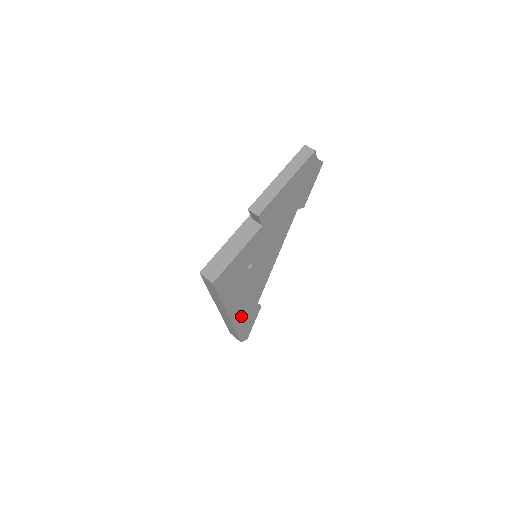
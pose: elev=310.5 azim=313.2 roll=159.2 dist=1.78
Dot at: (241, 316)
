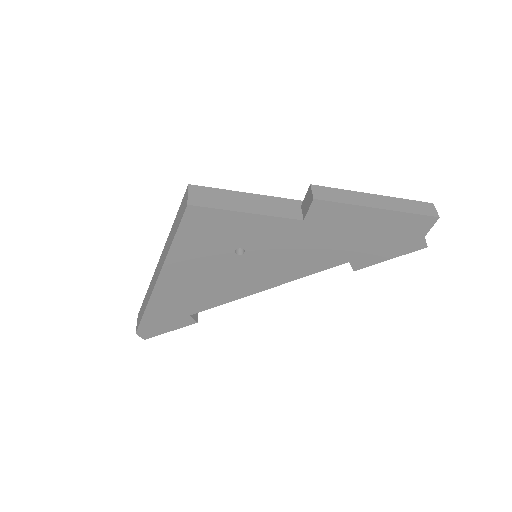
Dot at: (169, 300)
